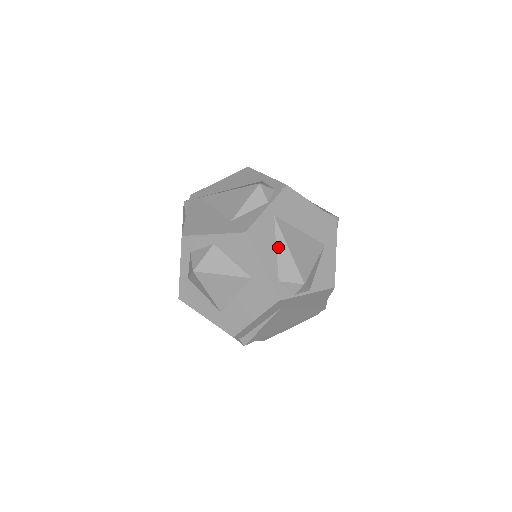
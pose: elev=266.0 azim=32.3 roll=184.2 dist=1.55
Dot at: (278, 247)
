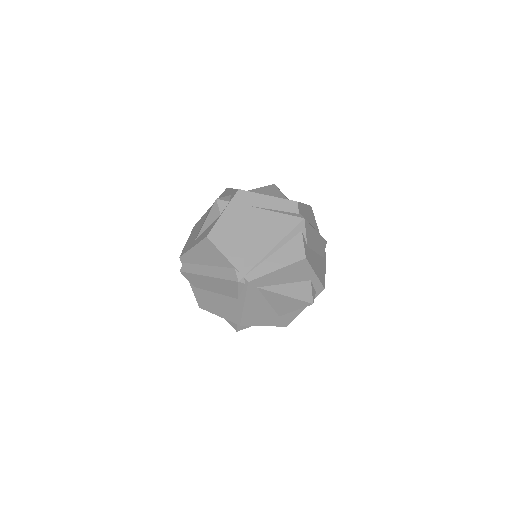
Dot at: occluded
